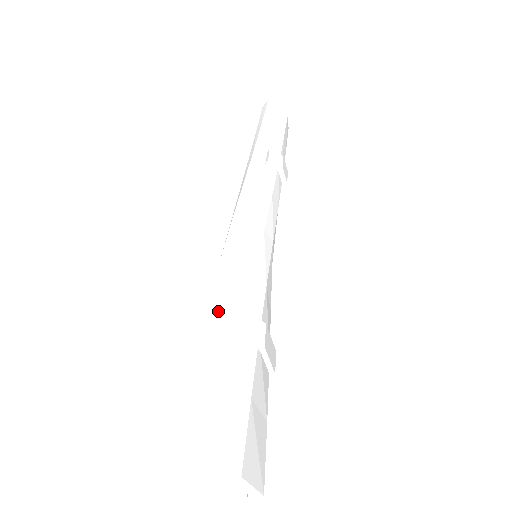
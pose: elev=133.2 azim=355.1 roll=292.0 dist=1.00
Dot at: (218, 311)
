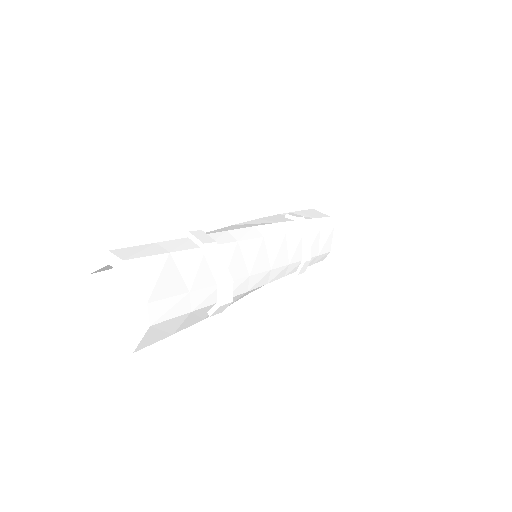
Dot at: occluded
